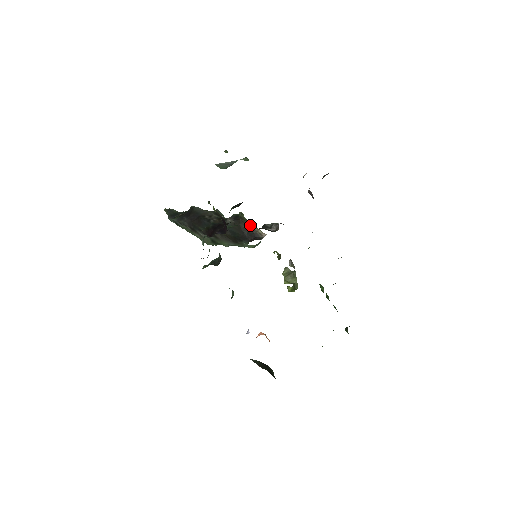
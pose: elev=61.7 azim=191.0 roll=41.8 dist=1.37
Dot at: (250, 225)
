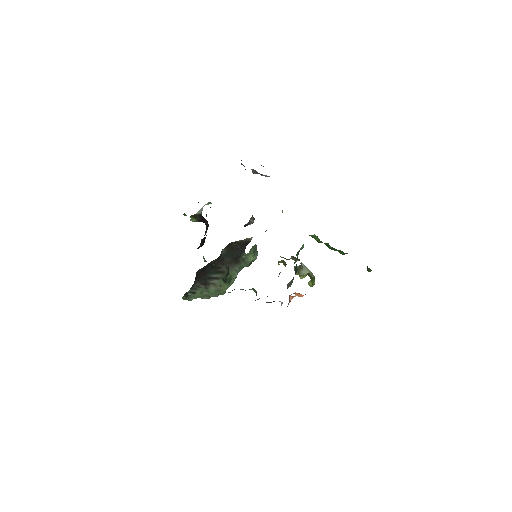
Dot at: (239, 241)
